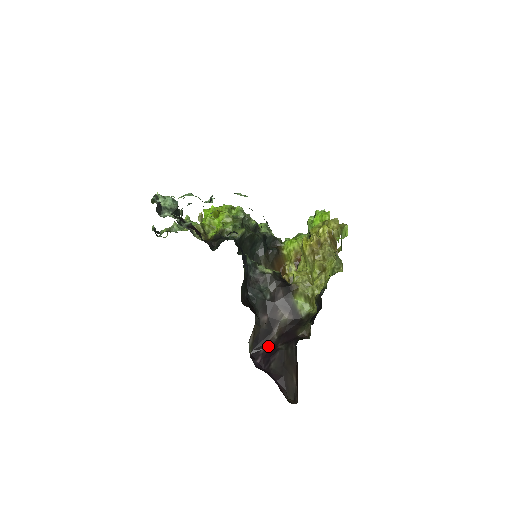
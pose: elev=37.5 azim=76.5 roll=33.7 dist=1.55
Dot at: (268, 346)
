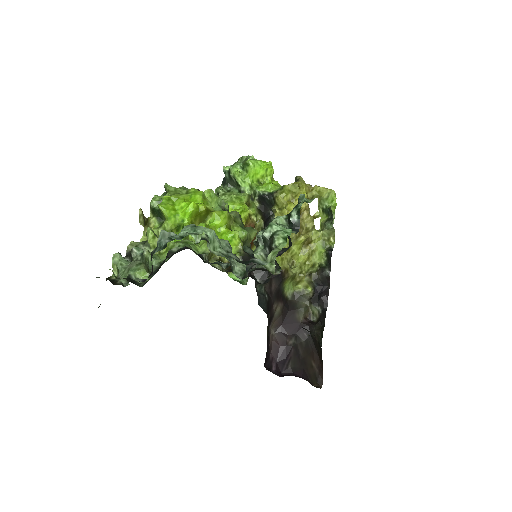
Dot at: (274, 347)
